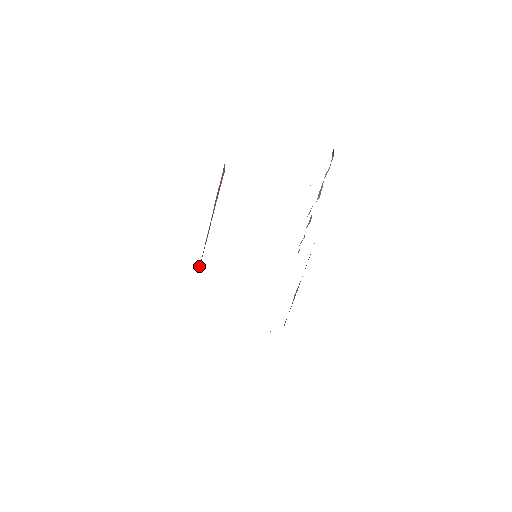
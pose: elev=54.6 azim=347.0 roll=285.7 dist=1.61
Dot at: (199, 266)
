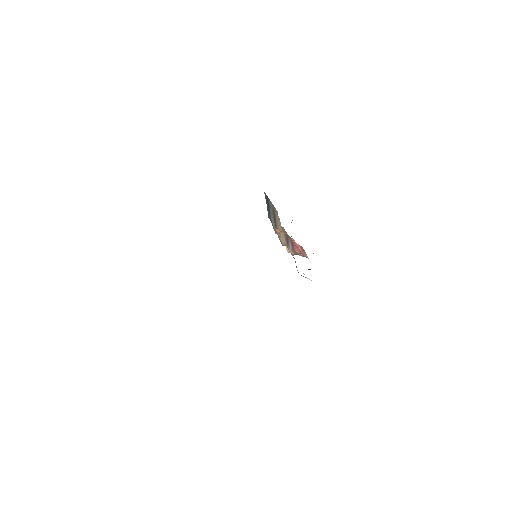
Dot at: occluded
